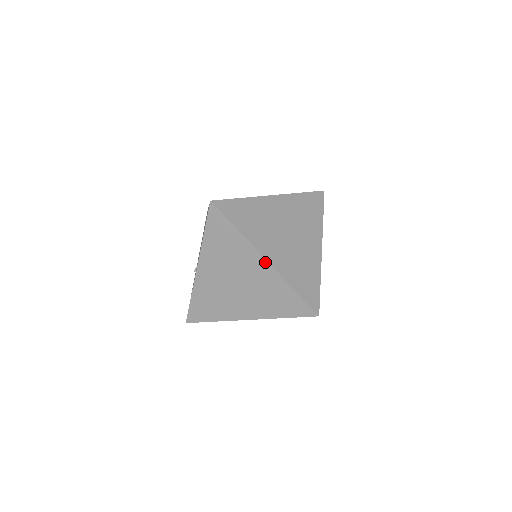
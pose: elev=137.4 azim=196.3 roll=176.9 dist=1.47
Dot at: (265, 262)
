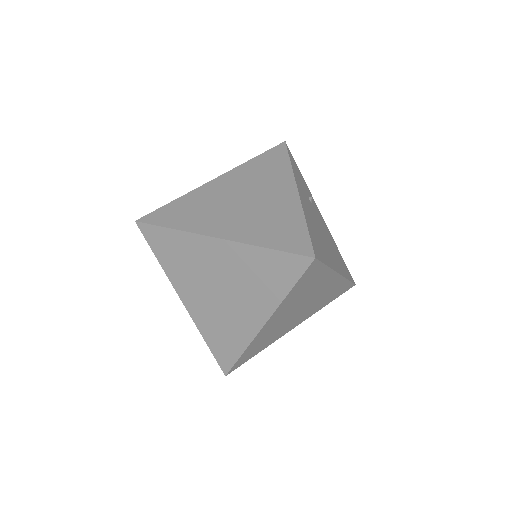
Dot at: (218, 241)
